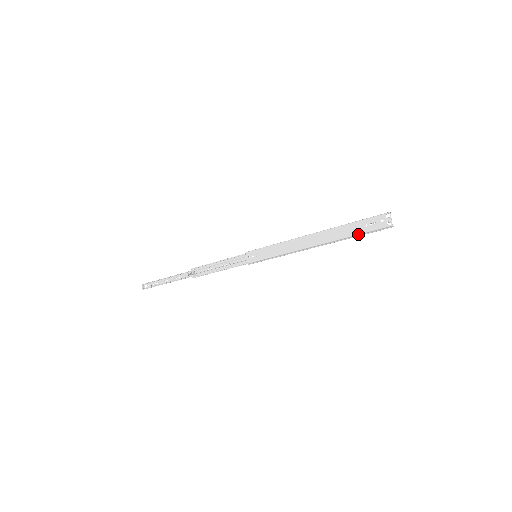
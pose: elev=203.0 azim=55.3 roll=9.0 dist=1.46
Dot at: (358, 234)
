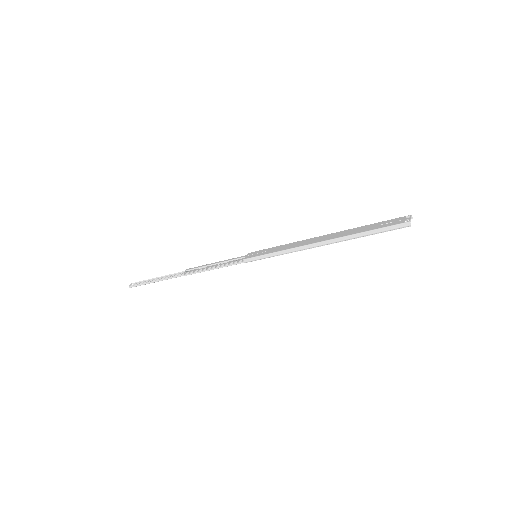
Dot at: (370, 230)
